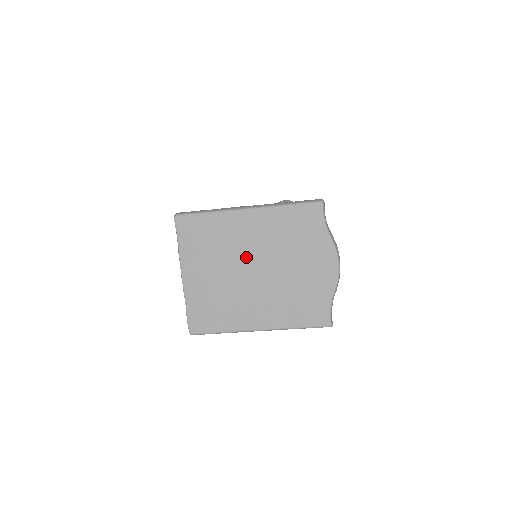
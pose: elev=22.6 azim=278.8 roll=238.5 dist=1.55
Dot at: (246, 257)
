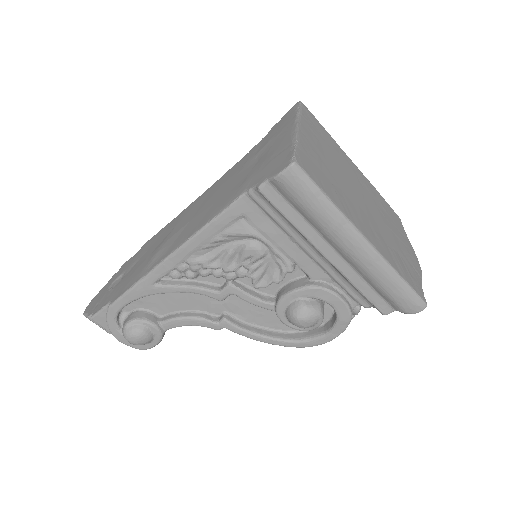
Dot at: (355, 183)
